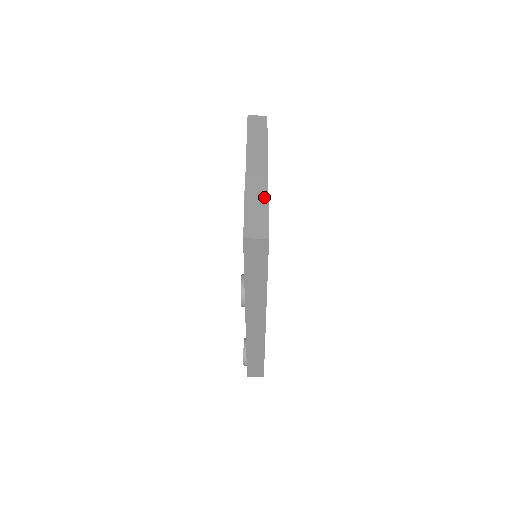
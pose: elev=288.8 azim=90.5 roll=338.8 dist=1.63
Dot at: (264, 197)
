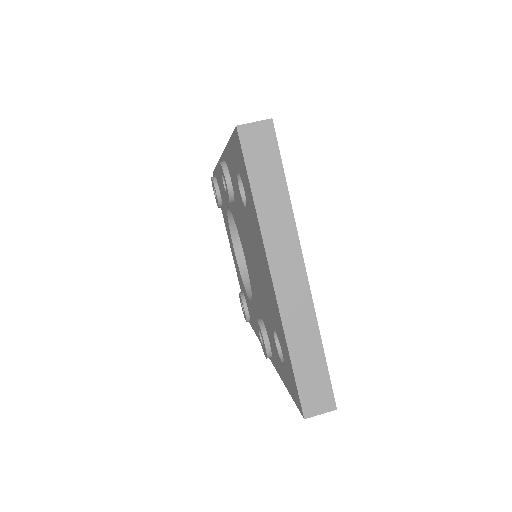
Dot at: (314, 335)
